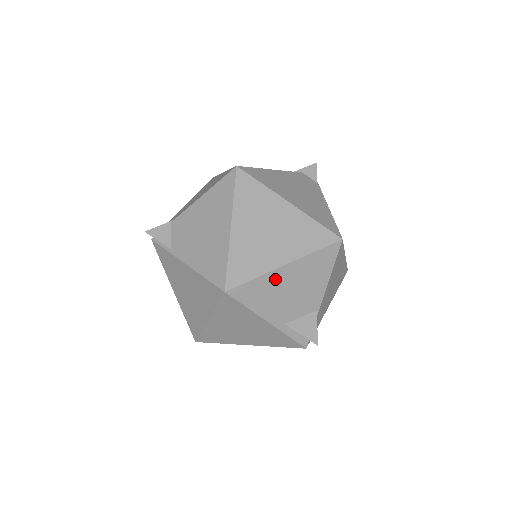
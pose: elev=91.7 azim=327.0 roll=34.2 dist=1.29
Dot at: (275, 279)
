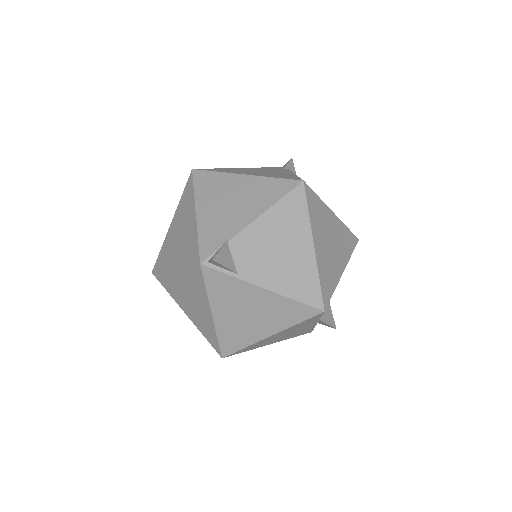
Dot at: occluded
